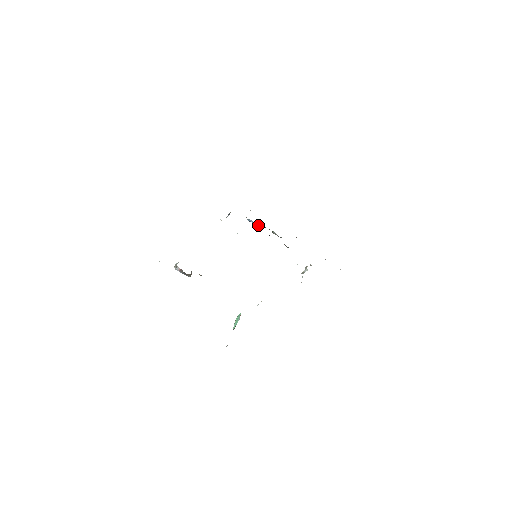
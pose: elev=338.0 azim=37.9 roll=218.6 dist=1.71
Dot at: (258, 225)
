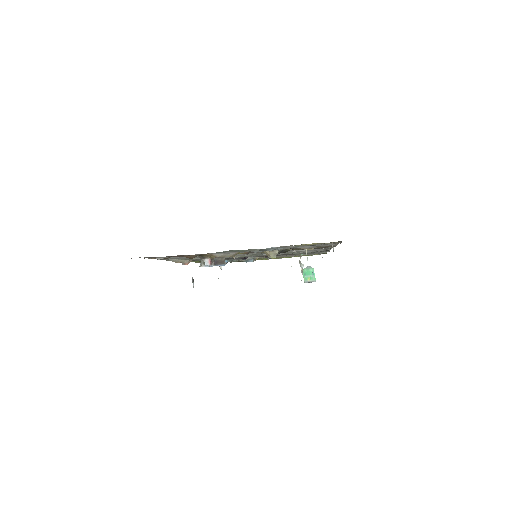
Dot at: (227, 262)
